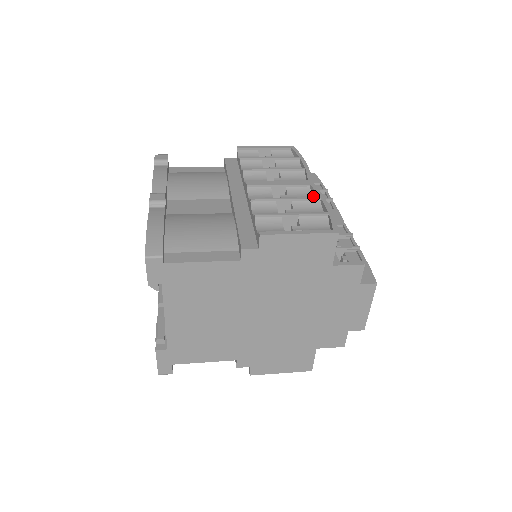
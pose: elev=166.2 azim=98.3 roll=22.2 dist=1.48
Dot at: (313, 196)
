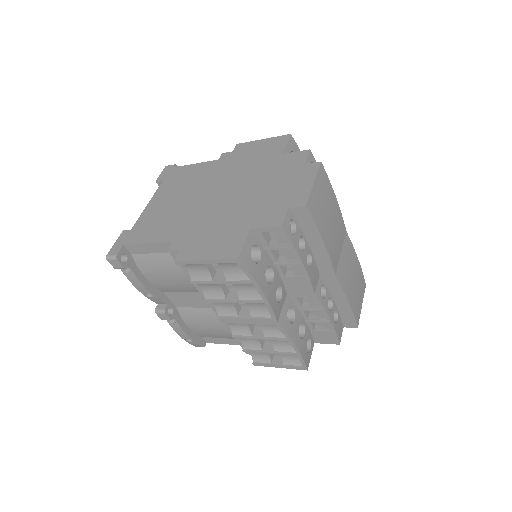
Dot at: occluded
